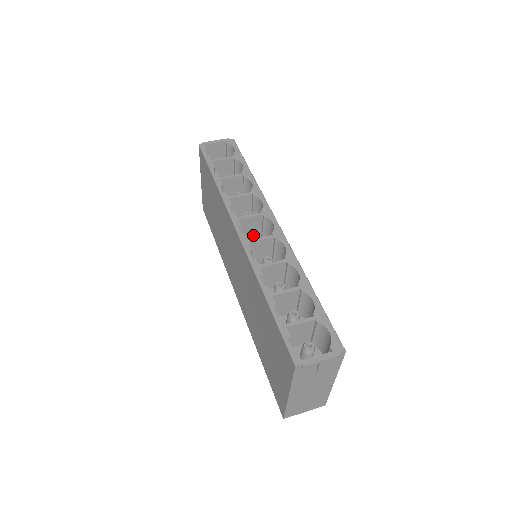
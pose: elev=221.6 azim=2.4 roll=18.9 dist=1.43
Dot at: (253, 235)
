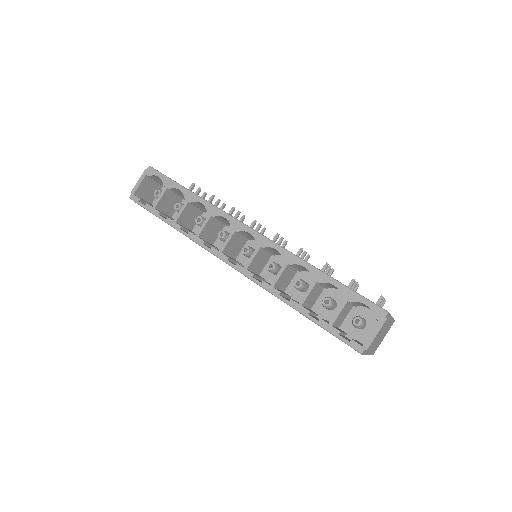
Dot at: (242, 252)
